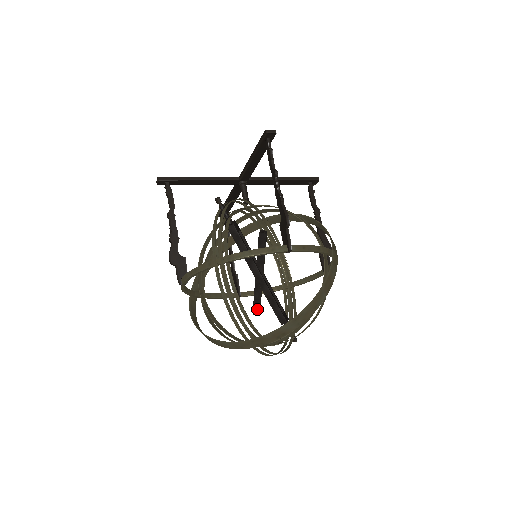
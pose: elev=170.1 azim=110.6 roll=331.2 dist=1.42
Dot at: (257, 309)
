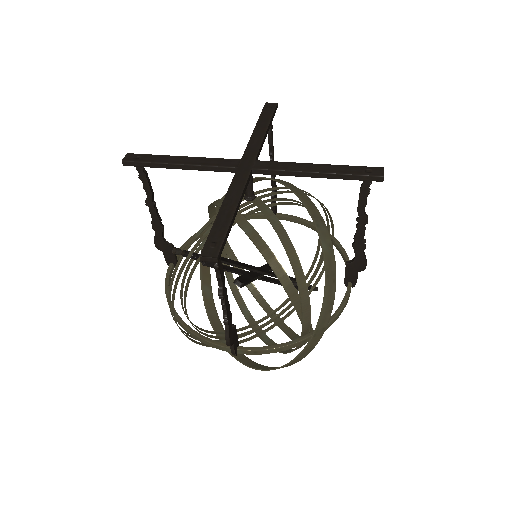
Dot at: occluded
